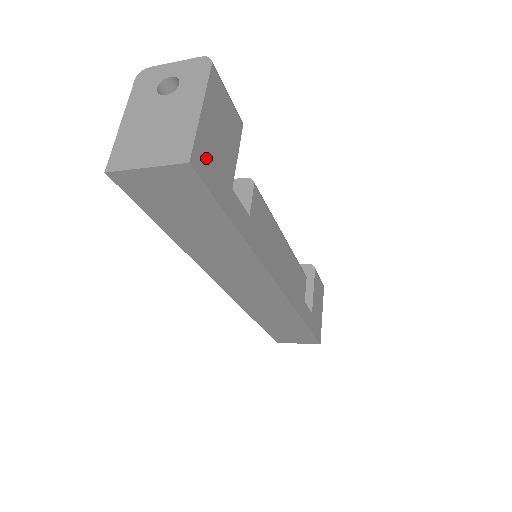
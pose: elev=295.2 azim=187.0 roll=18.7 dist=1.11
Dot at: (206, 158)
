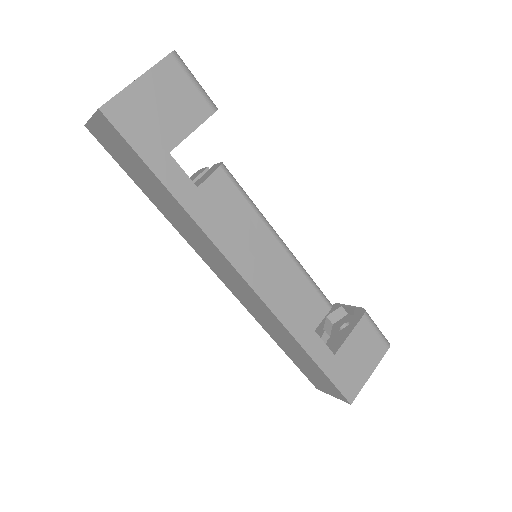
Dot at: (129, 115)
